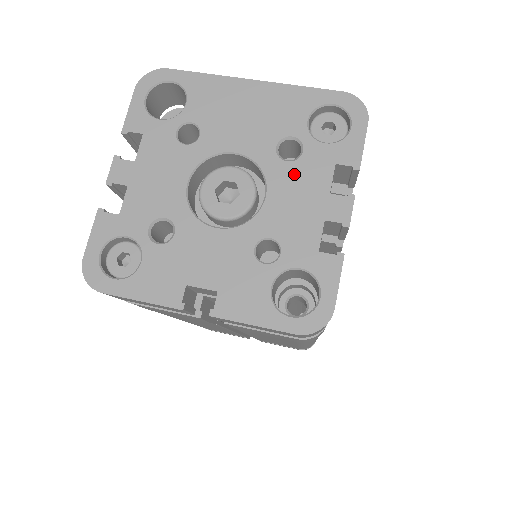
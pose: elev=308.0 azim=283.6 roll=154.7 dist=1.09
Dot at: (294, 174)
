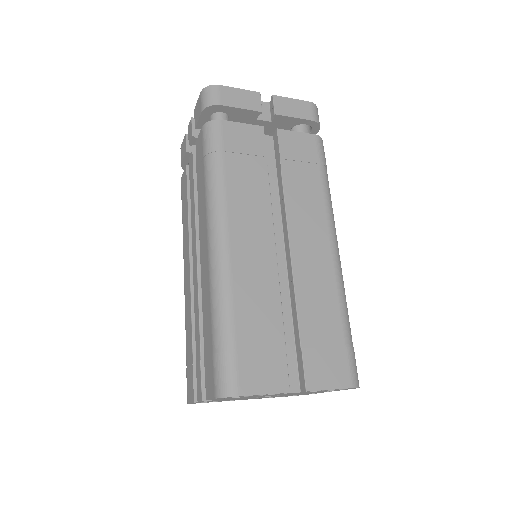
Dot at: occluded
